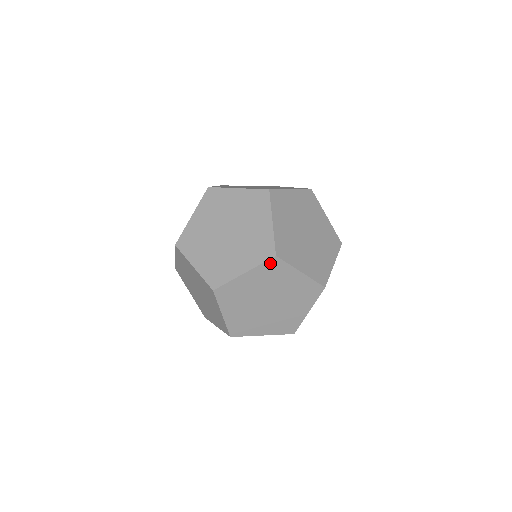
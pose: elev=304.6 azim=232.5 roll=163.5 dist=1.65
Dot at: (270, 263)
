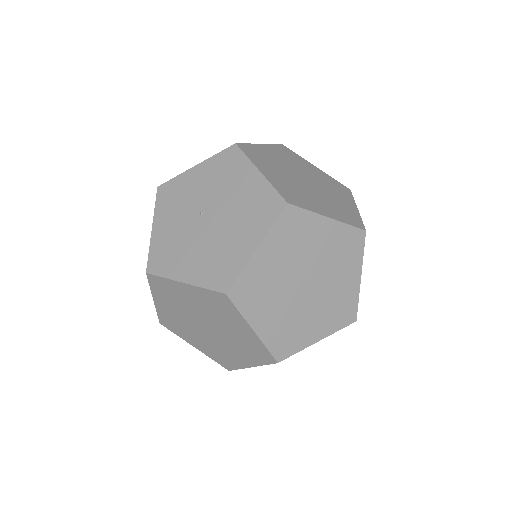
Dot at: occluded
